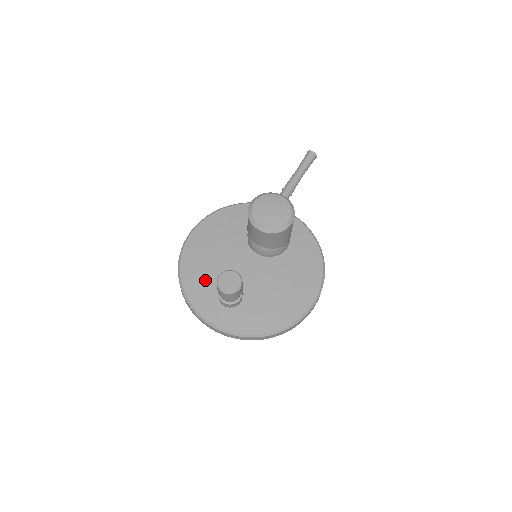
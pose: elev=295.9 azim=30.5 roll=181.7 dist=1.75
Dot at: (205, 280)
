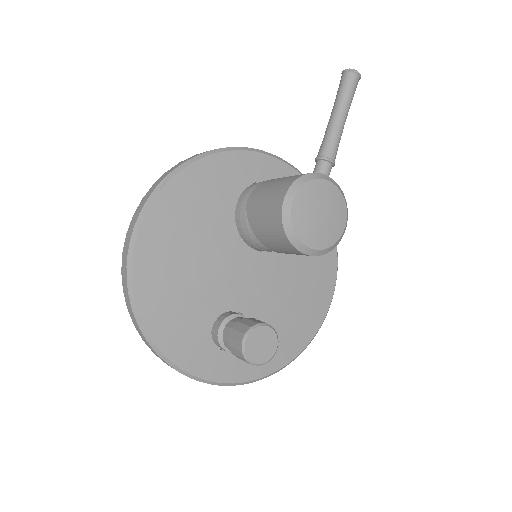
Dot at: (186, 317)
